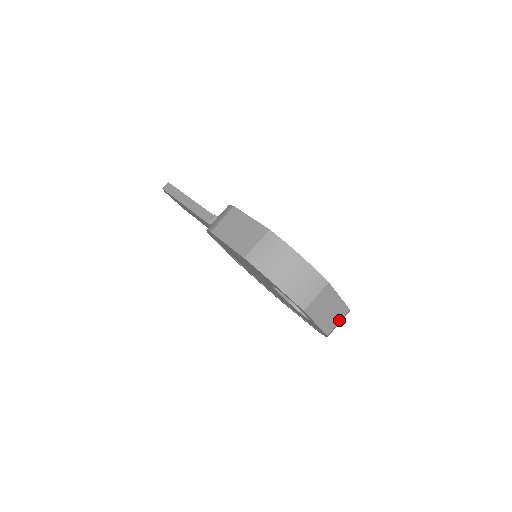
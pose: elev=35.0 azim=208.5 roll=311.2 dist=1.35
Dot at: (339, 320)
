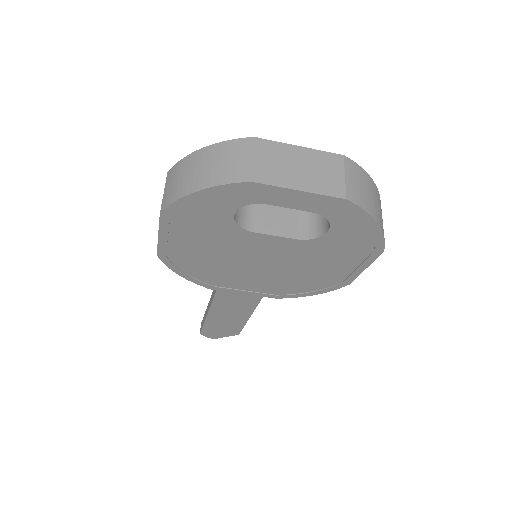
Dot at: (342, 174)
